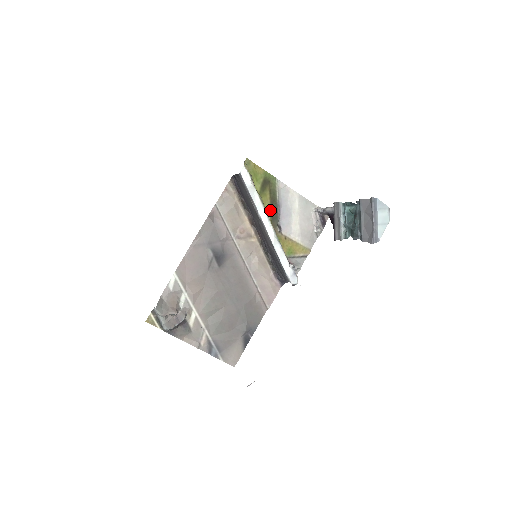
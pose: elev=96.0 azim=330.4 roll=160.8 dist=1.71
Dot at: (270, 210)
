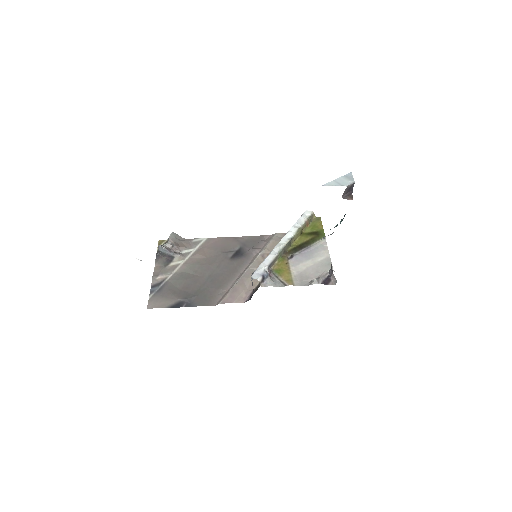
Dot at: (299, 245)
